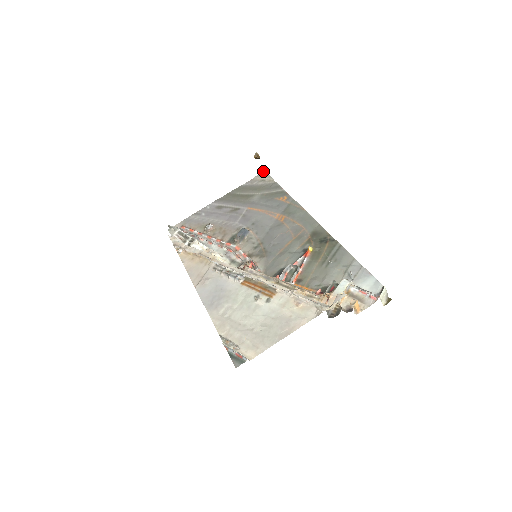
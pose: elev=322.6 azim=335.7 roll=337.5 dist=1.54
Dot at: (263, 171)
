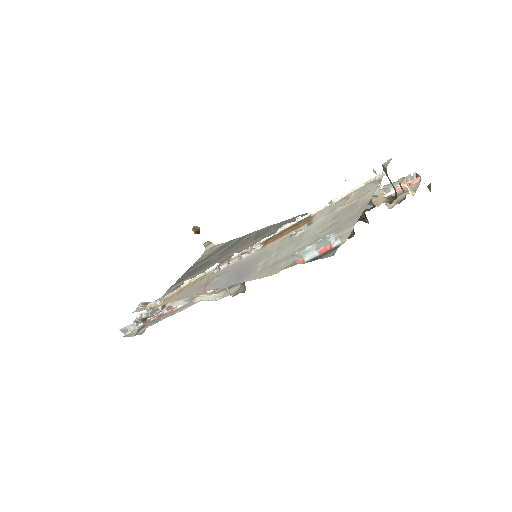
Dot at: (208, 246)
